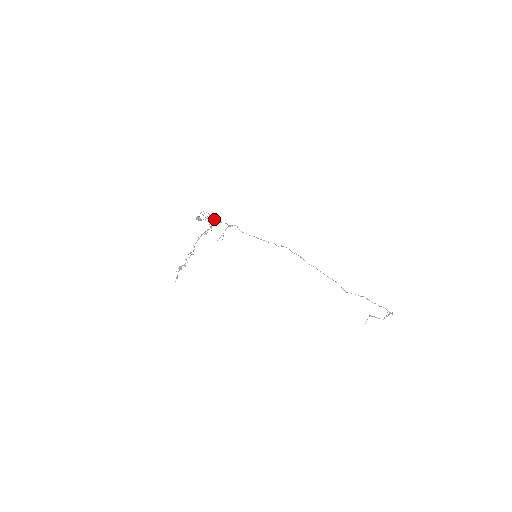
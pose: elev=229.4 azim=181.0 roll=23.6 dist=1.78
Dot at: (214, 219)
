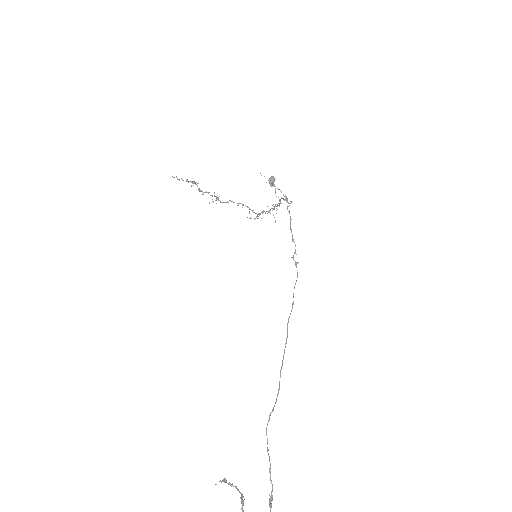
Dot at: occluded
